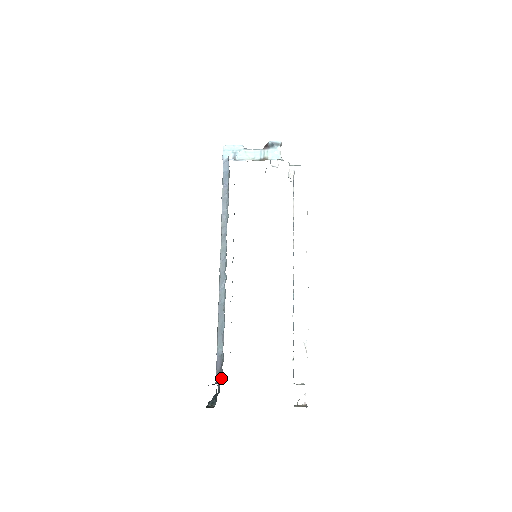
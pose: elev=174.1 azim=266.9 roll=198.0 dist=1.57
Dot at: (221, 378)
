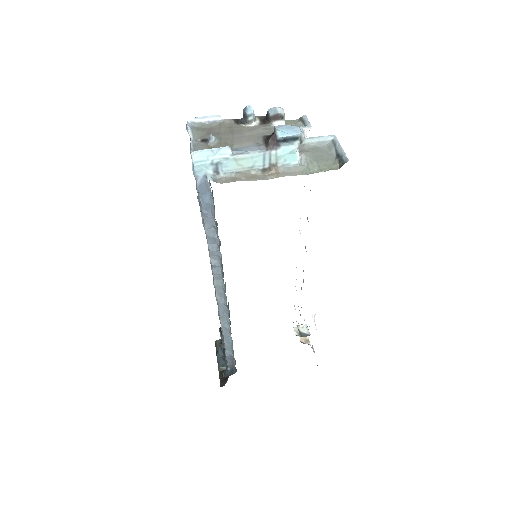
Dot at: (234, 369)
